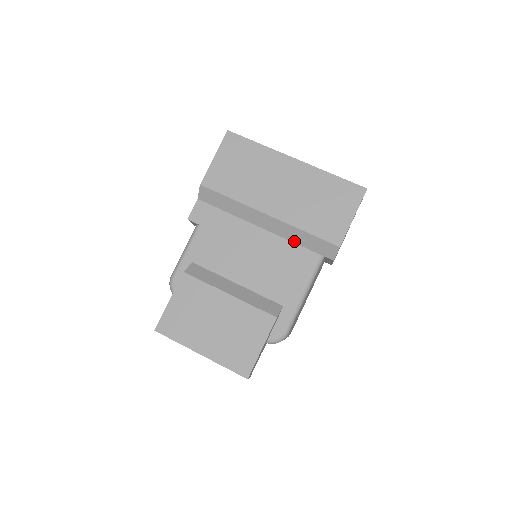
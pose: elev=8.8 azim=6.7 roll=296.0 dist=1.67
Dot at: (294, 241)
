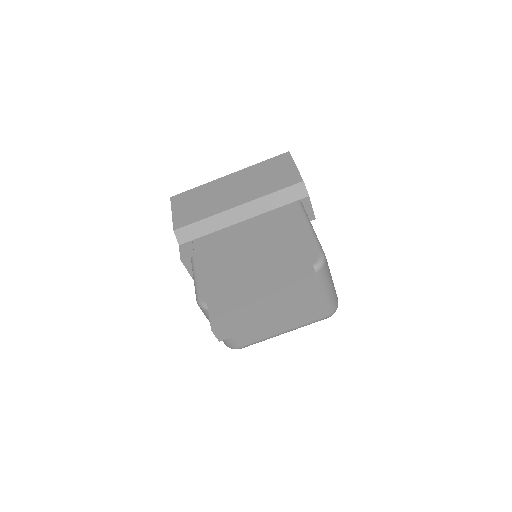
Dot at: (271, 209)
